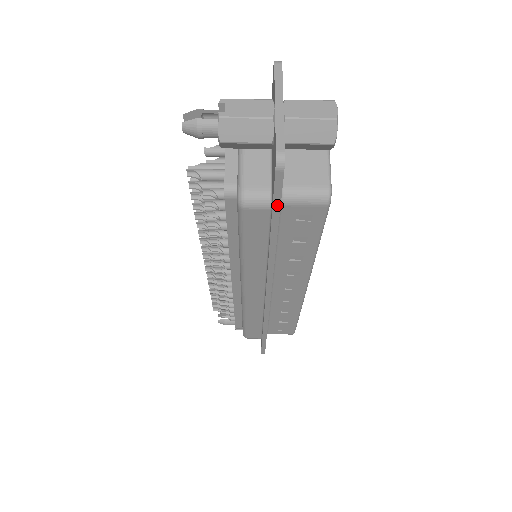
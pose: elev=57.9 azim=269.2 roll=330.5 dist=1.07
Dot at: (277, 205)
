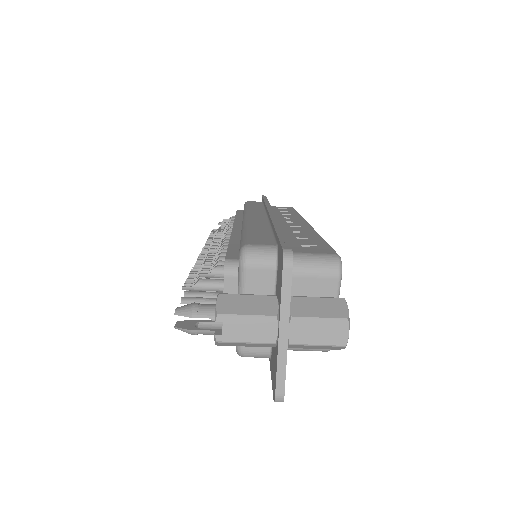
Dot at: occluded
